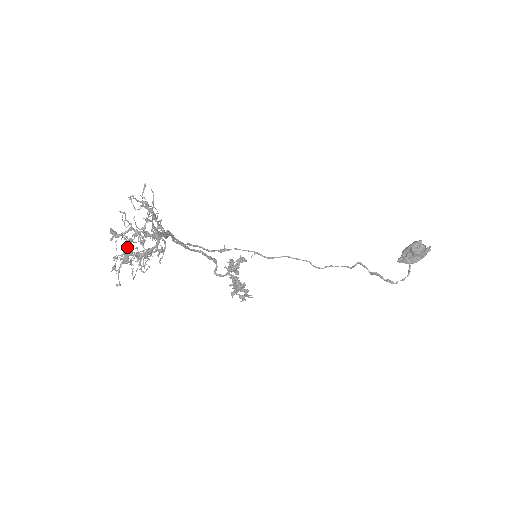
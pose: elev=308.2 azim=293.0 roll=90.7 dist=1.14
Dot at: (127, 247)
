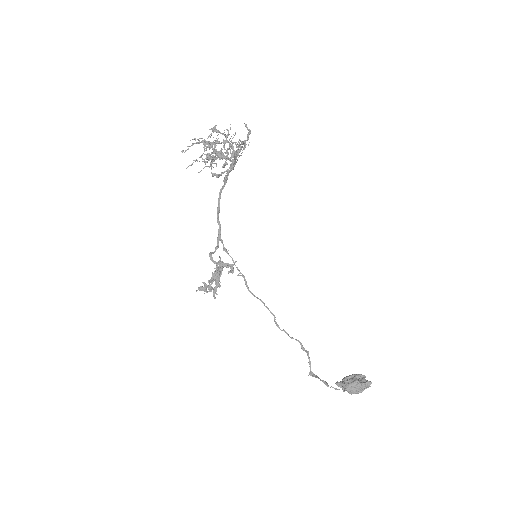
Dot at: (213, 141)
